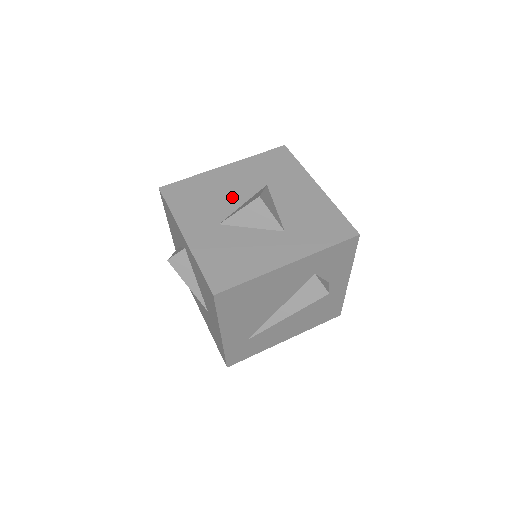
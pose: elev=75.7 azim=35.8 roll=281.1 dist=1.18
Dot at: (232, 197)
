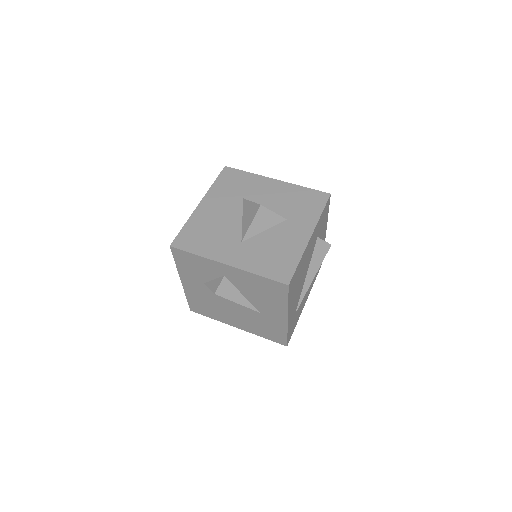
Dot at: (230, 220)
